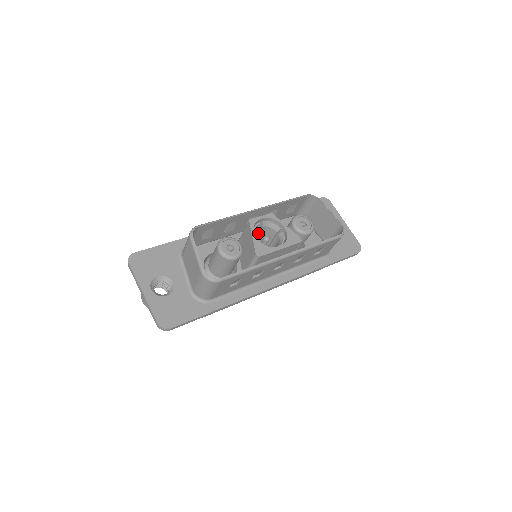
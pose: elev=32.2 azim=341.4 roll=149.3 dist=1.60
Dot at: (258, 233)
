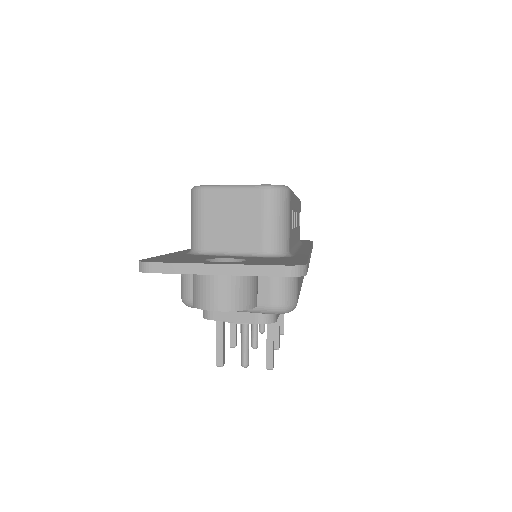
Dot at: occluded
